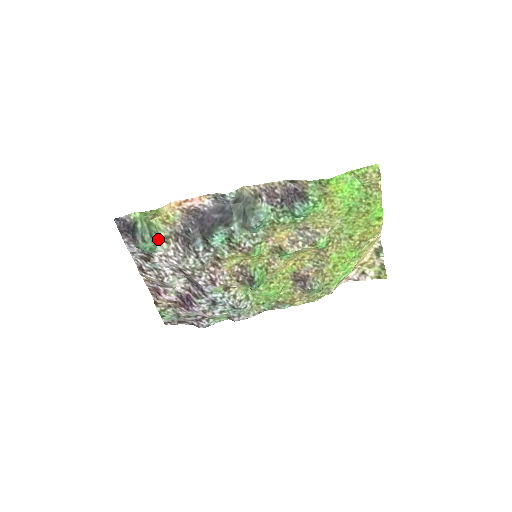
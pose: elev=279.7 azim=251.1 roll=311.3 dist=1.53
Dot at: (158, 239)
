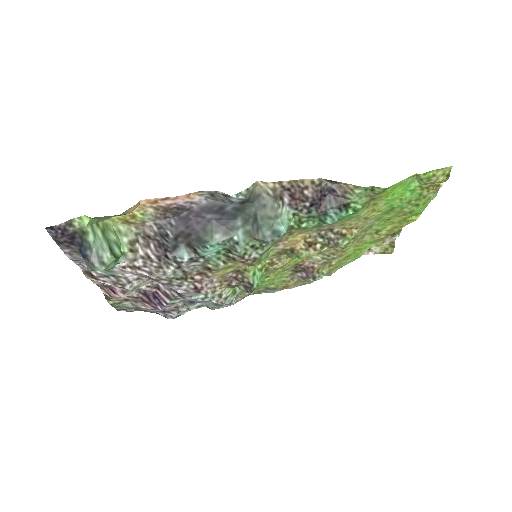
Dot at: (121, 250)
